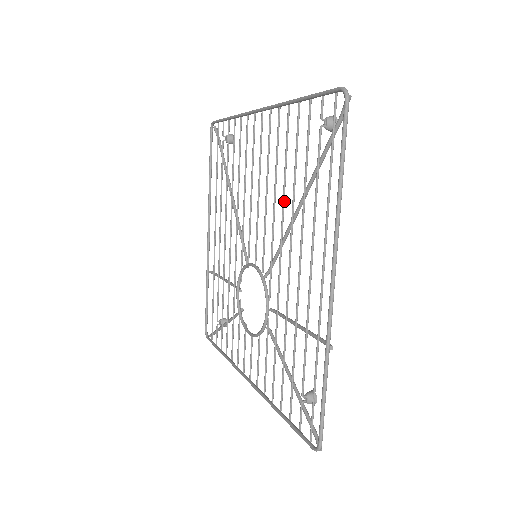
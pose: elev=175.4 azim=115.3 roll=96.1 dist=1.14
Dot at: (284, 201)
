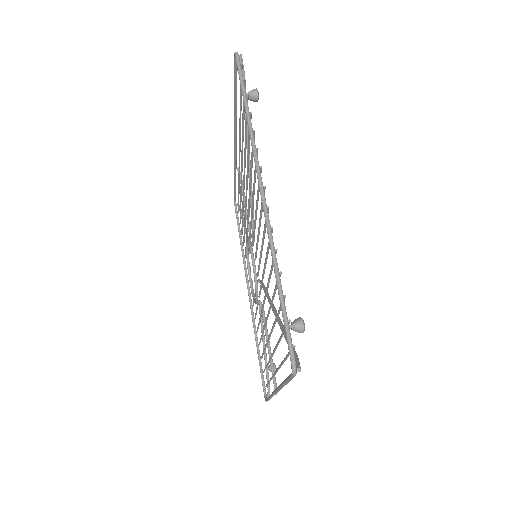
Dot at: (268, 286)
